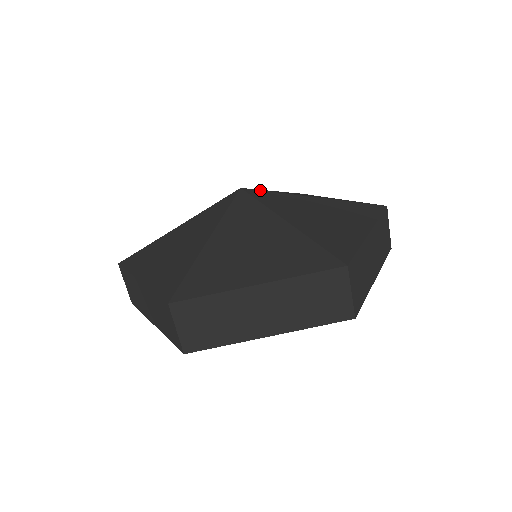
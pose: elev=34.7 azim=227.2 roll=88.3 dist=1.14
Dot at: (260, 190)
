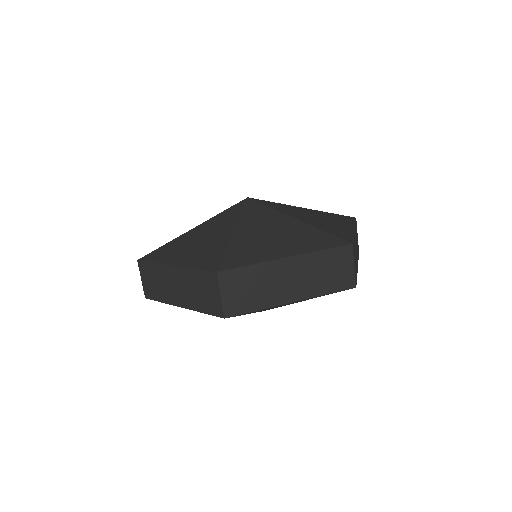
Dot at: (263, 200)
